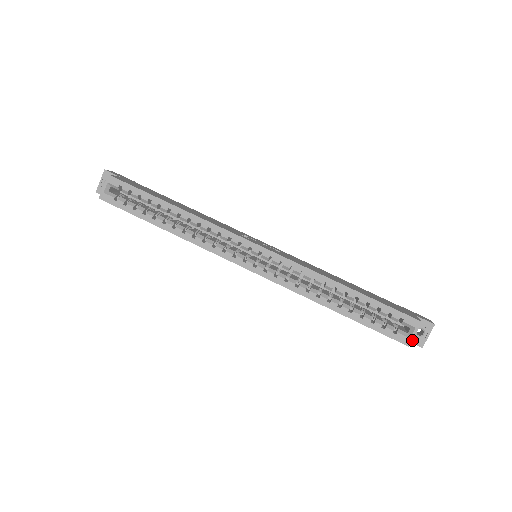
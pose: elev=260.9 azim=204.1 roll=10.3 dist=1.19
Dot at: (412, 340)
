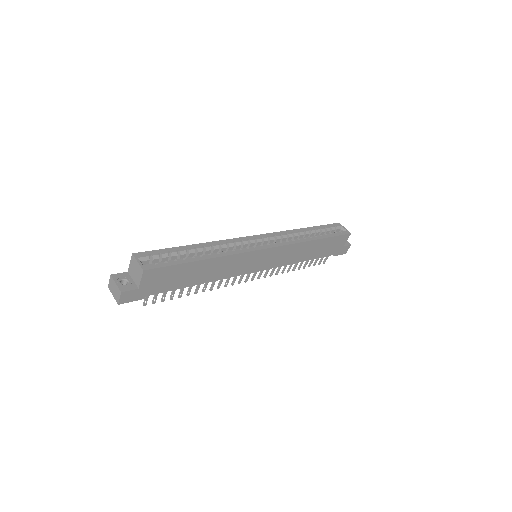
Dot at: (345, 245)
